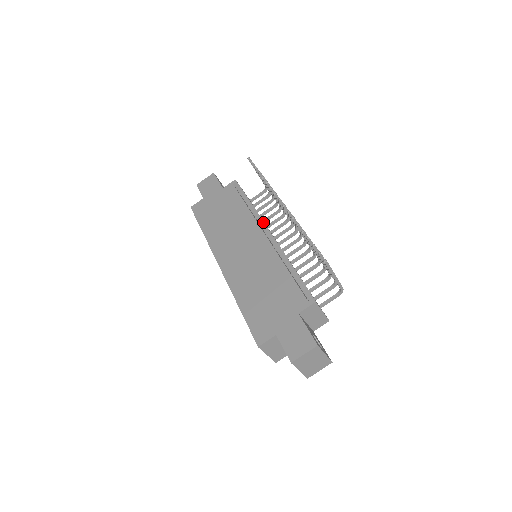
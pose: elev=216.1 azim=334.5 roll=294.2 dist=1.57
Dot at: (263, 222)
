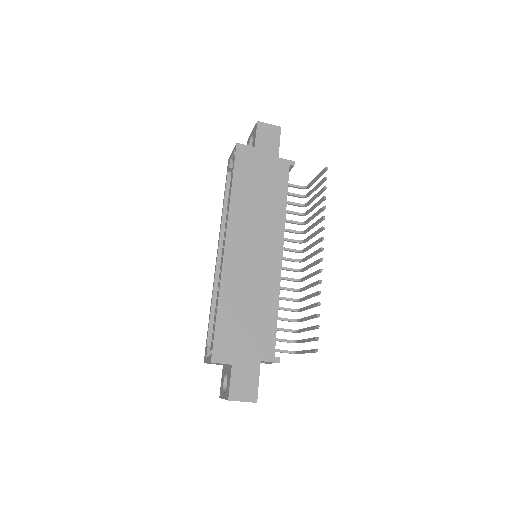
Dot at: occluded
